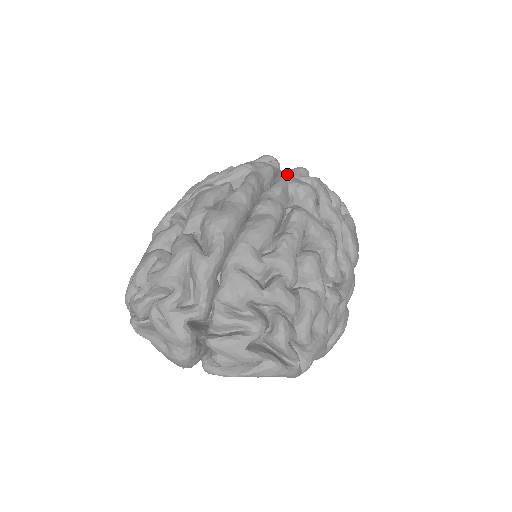
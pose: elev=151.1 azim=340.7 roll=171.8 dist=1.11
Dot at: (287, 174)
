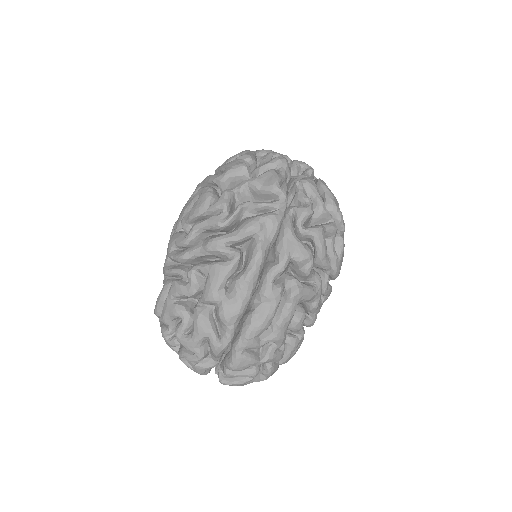
Dot at: (292, 238)
